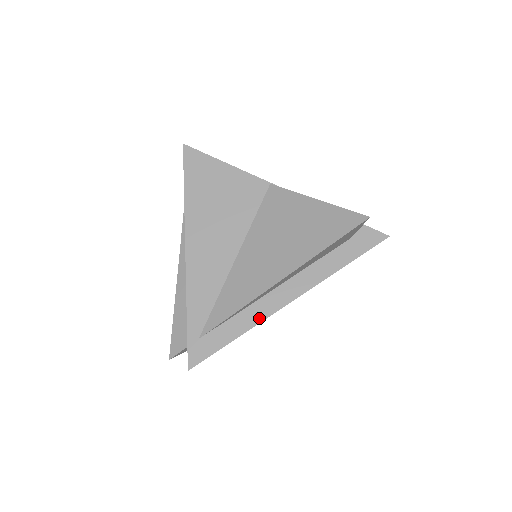
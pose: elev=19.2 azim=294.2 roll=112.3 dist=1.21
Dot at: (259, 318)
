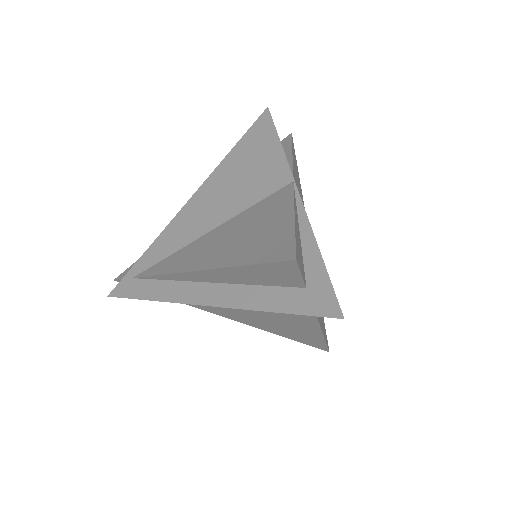
Dot at: (174, 298)
